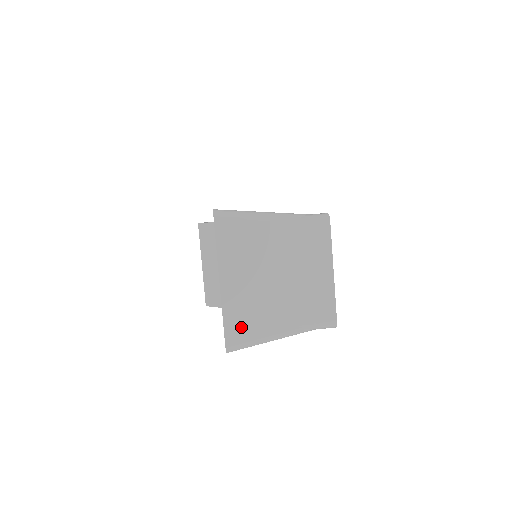
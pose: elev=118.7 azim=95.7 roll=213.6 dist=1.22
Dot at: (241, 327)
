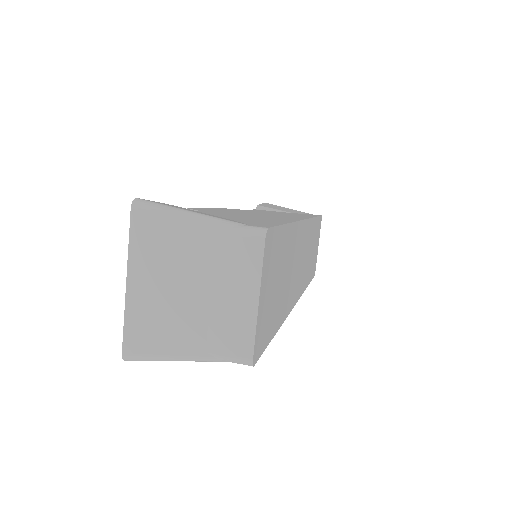
Dot at: (142, 337)
